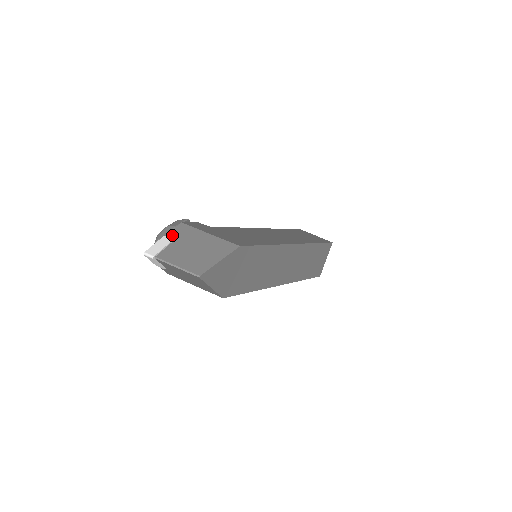
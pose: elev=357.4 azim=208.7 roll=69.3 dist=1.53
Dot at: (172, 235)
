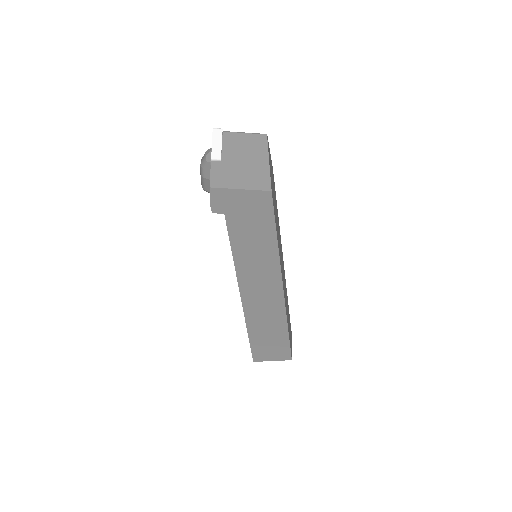
Dot at: occluded
